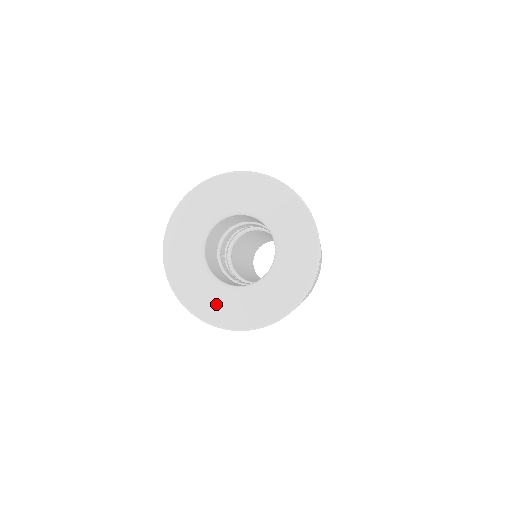
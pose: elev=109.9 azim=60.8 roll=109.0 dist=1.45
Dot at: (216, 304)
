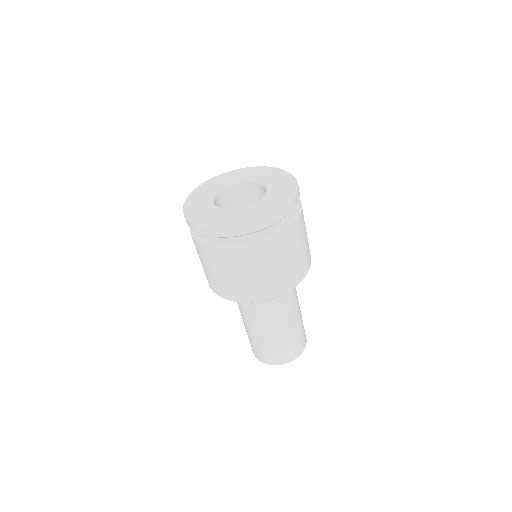
Dot at: (217, 217)
